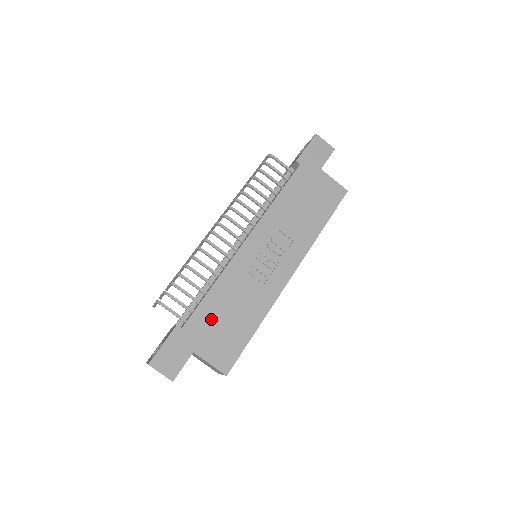
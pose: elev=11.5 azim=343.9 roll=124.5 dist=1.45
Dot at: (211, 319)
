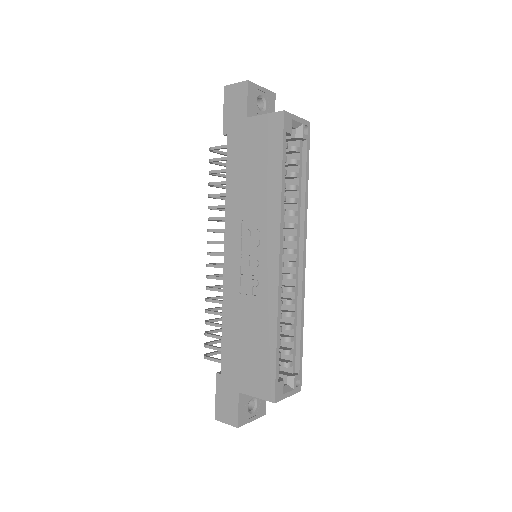
Dot at: (236, 352)
